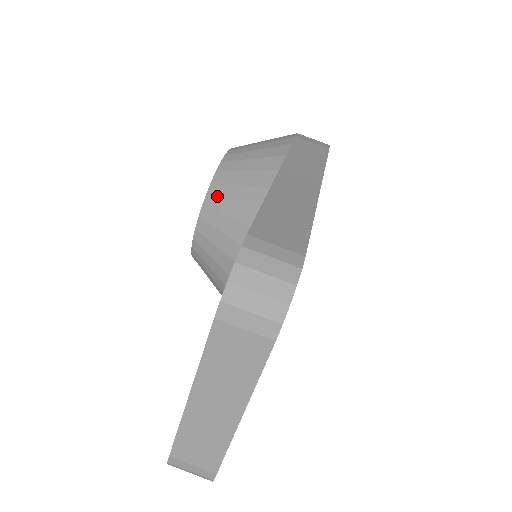
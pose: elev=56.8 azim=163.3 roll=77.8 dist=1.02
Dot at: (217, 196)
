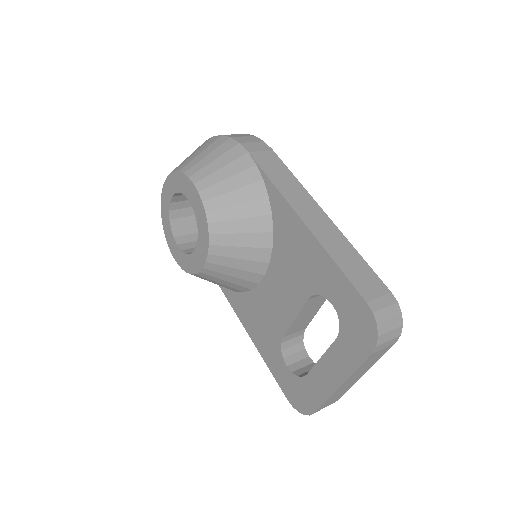
Dot at: (221, 234)
